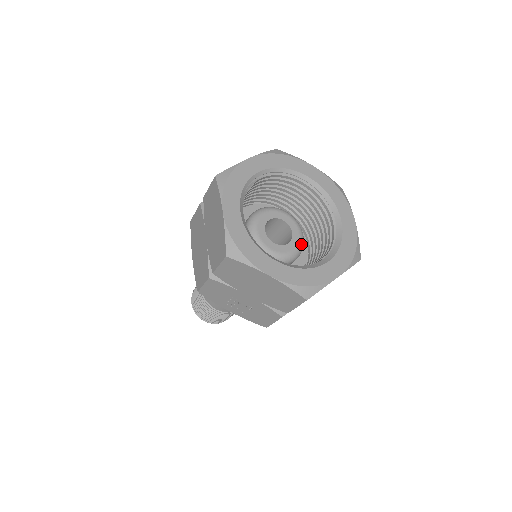
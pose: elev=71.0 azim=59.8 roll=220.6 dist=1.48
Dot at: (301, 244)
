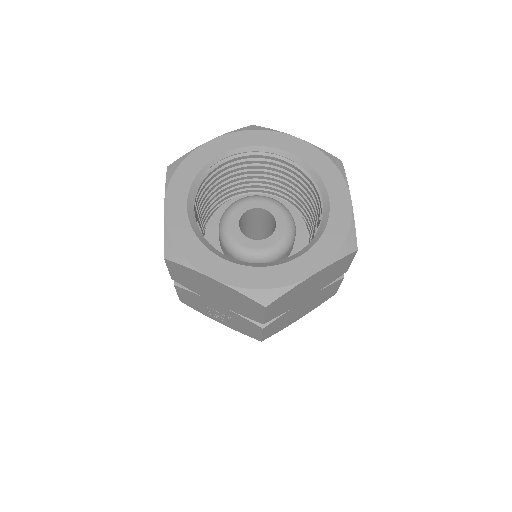
Dot at: (287, 237)
